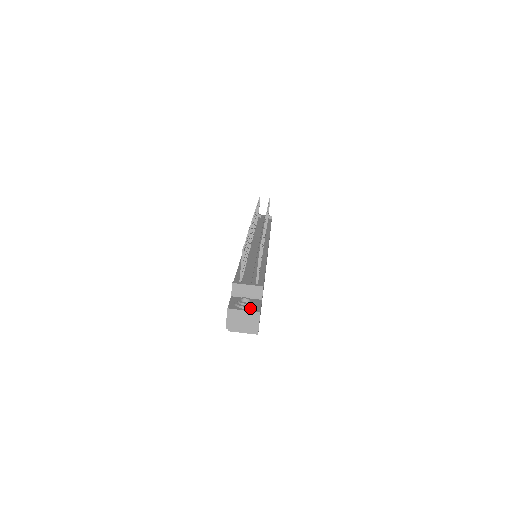
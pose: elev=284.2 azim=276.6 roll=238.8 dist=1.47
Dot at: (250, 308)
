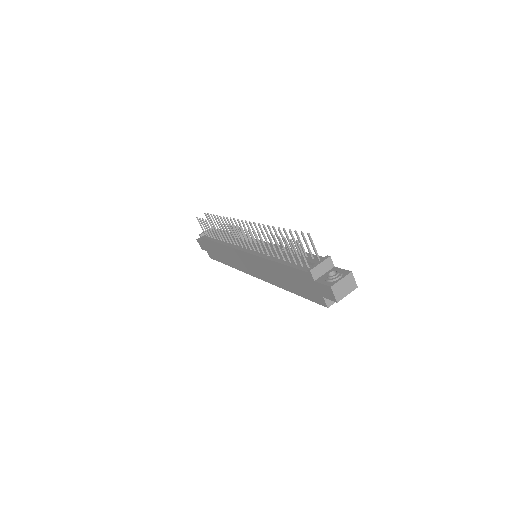
Dot at: (342, 275)
